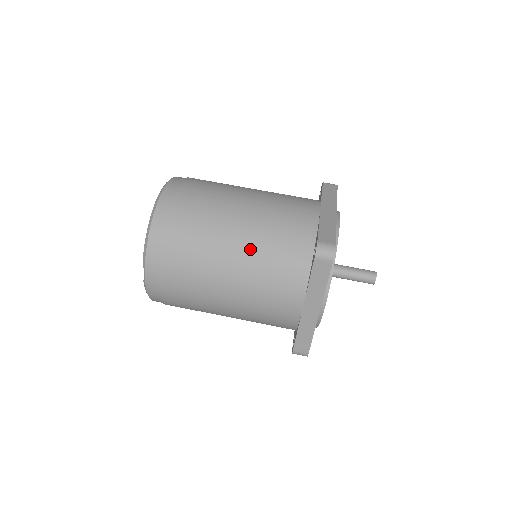
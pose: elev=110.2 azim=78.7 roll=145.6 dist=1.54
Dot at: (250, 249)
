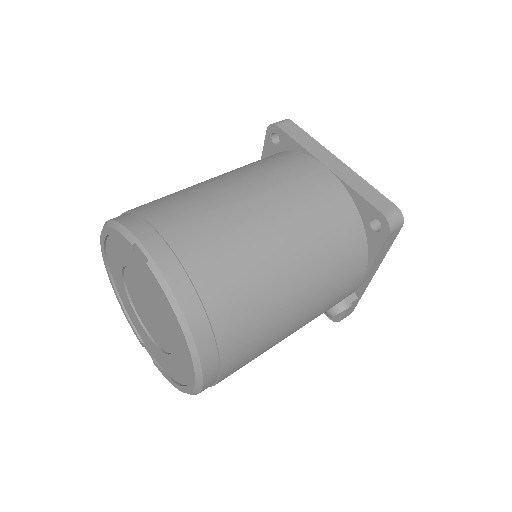
Dot at: (228, 173)
